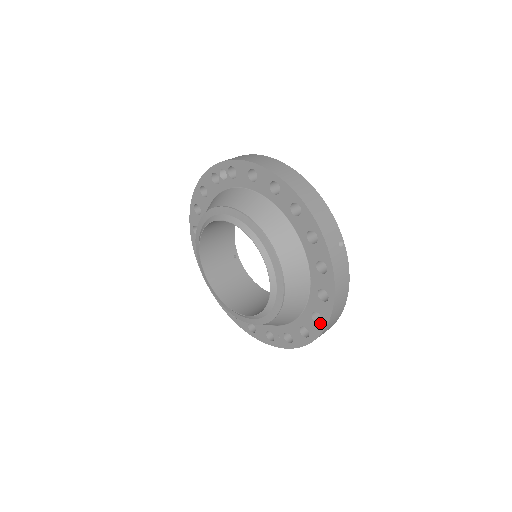
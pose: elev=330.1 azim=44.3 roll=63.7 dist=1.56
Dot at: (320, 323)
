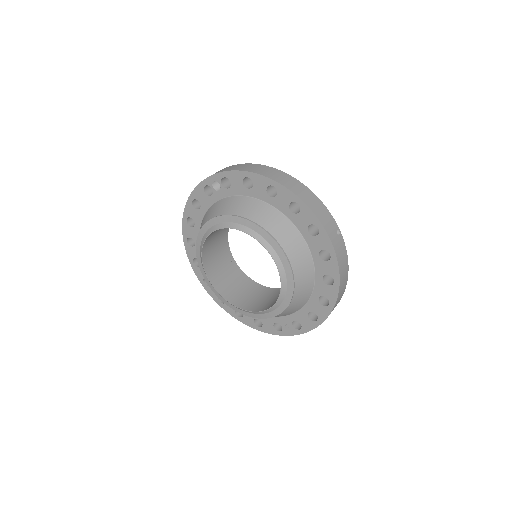
Dot at: (328, 305)
